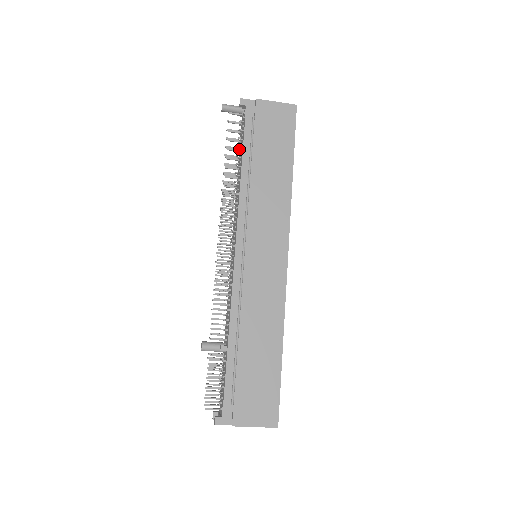
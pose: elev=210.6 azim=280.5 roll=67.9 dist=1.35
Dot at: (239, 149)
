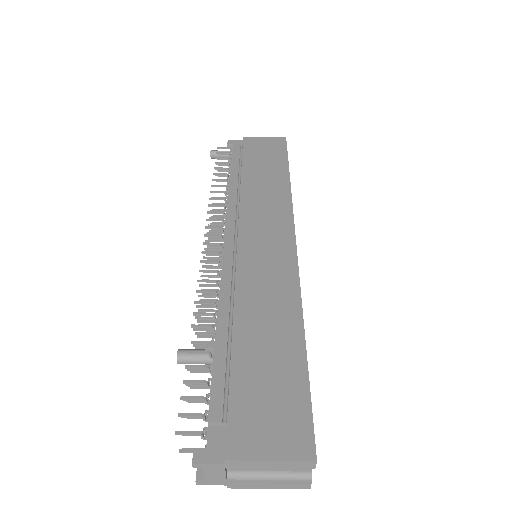
Dot at: (228, 172)
